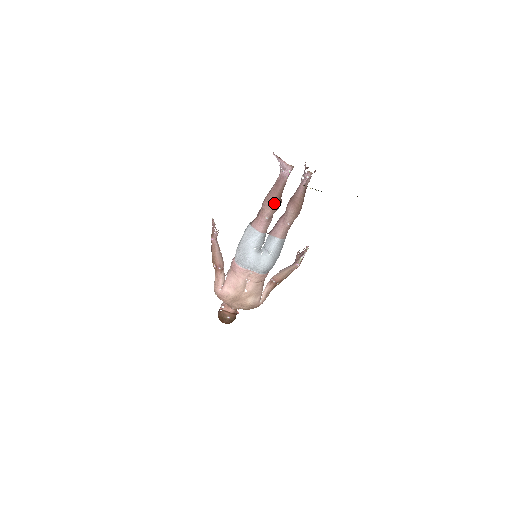
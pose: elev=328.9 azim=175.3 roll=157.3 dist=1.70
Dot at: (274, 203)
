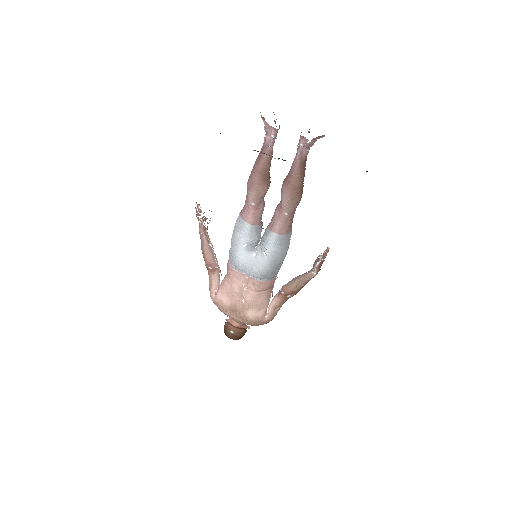
Dot at: (257, 183)
